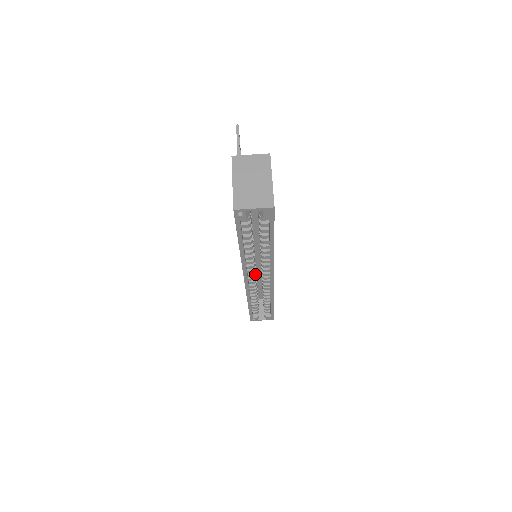
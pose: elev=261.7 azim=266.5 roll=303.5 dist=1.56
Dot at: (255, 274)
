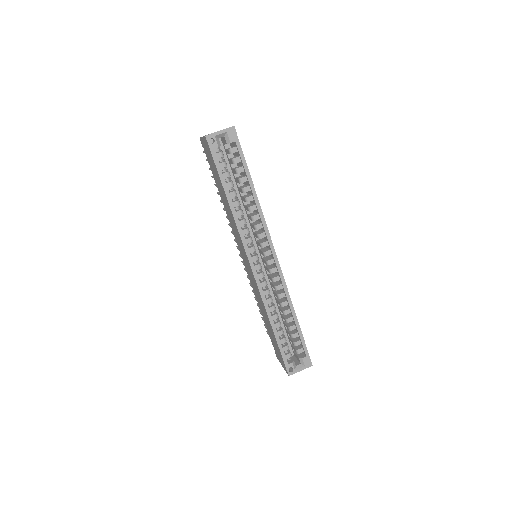
Dot at: (258, 258)
